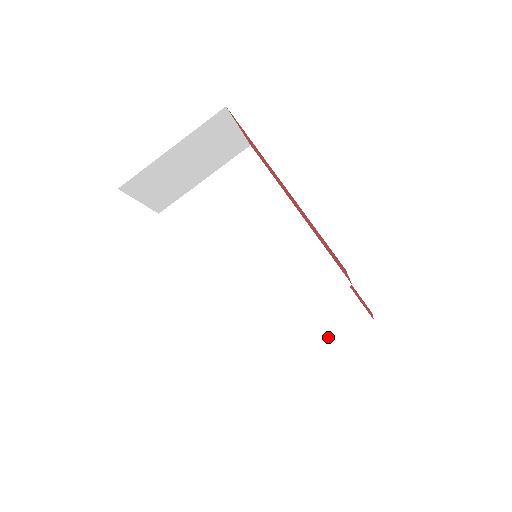
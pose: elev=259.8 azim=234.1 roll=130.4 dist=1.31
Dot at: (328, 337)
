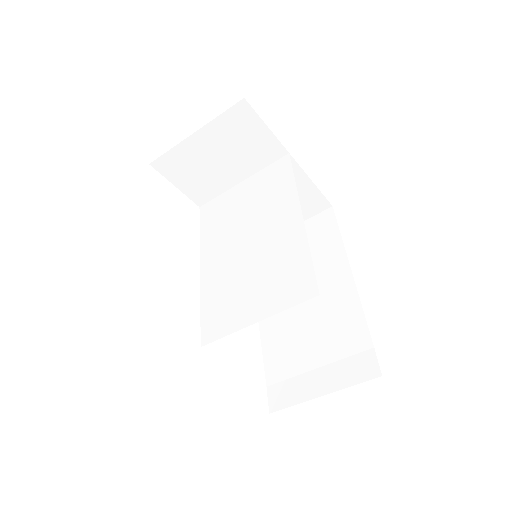
Dot at: (327, 380)
